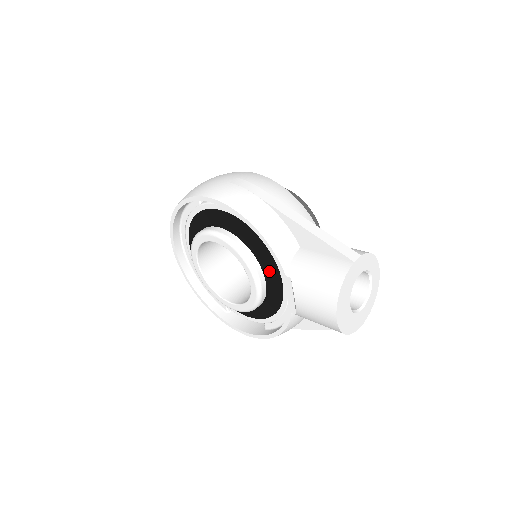
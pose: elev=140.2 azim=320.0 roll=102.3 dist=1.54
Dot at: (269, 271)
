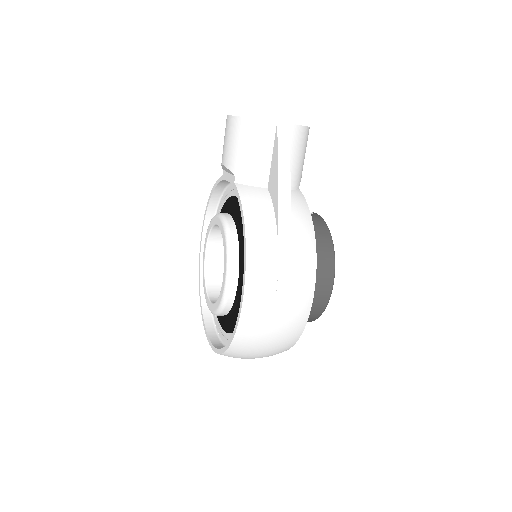
Dot at: (231, 209)
